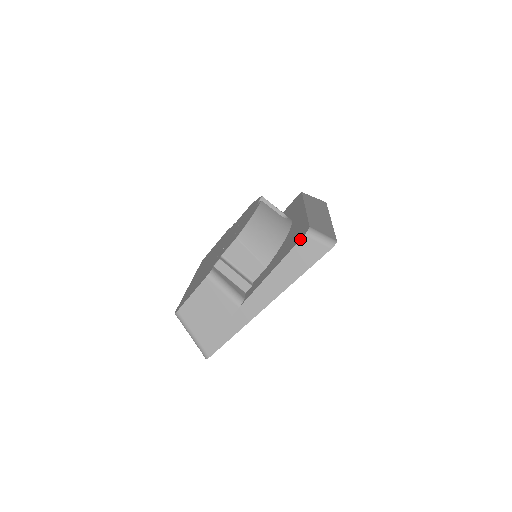
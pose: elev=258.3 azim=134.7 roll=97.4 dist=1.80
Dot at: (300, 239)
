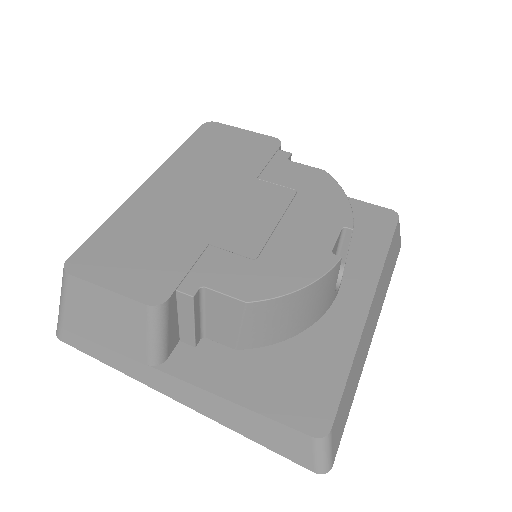
Dot at: (302, 432)
